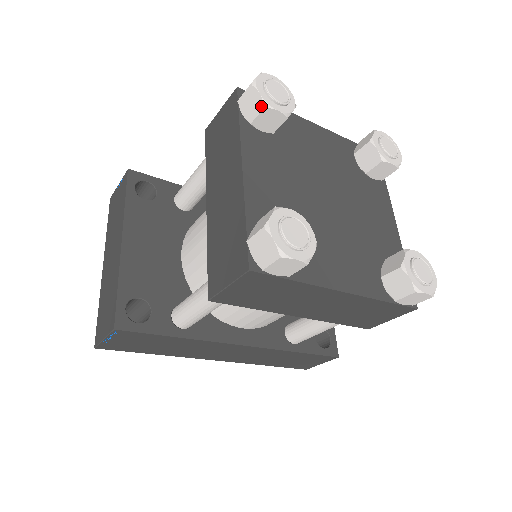
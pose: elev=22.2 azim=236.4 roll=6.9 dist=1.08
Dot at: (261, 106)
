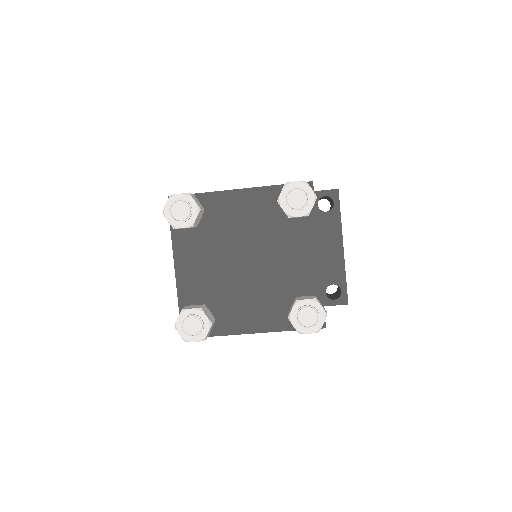
Dot at: (173, 227)
